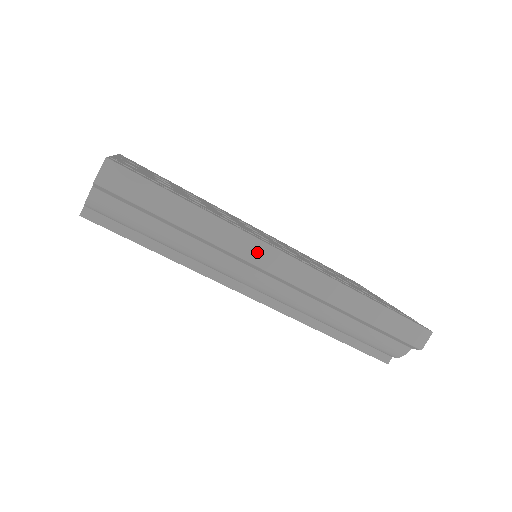
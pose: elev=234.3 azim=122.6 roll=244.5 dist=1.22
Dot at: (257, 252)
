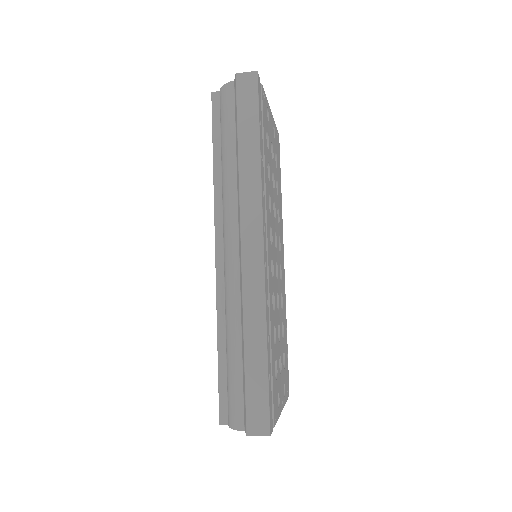
Dot at: (251, 214)
